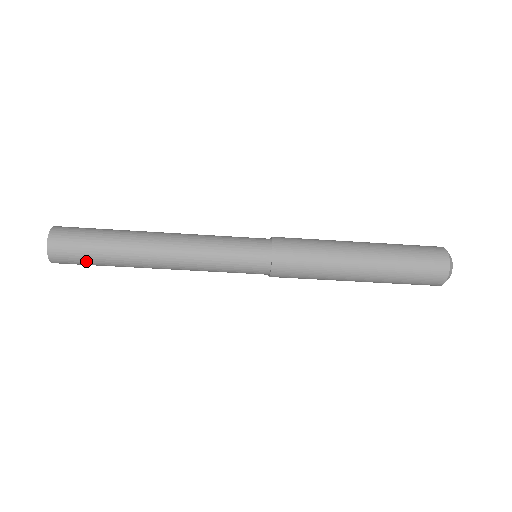
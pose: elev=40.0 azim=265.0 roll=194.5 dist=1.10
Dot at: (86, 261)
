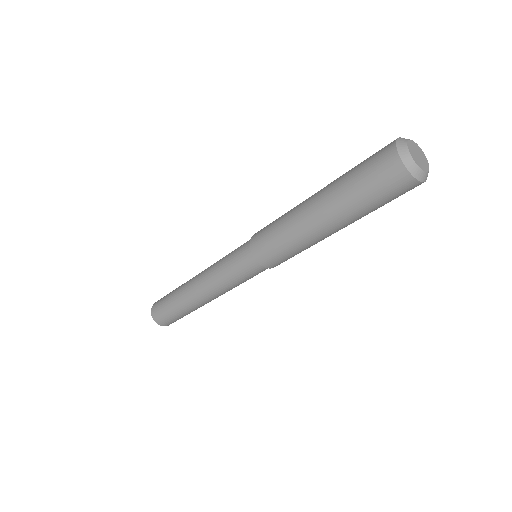
Dot at: (178, 318)
